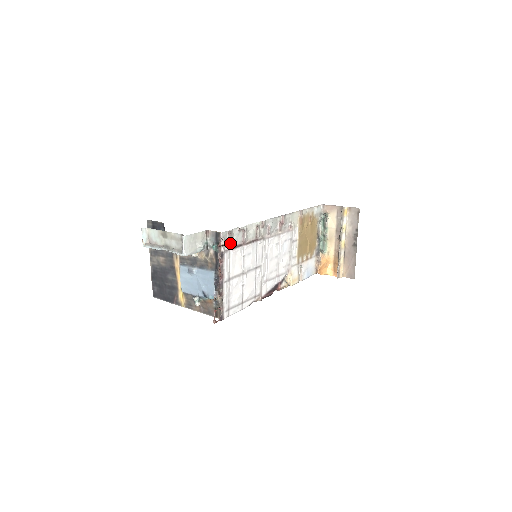
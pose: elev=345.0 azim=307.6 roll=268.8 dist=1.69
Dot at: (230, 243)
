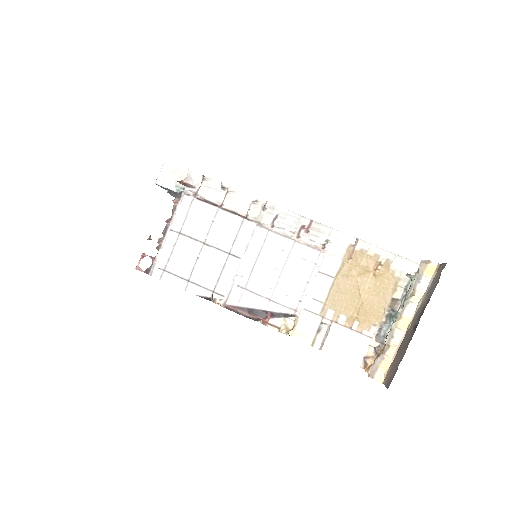
Dot at: (199, 190)
